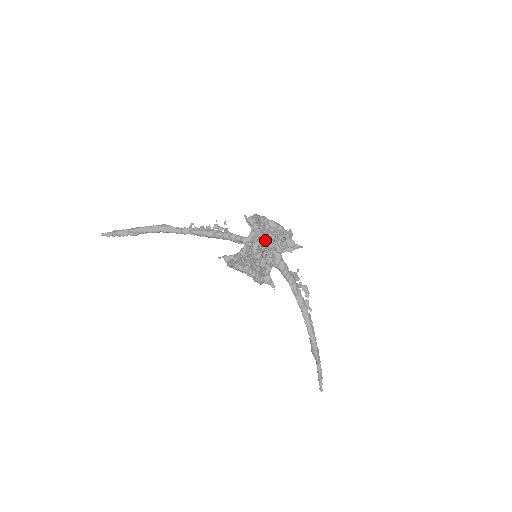
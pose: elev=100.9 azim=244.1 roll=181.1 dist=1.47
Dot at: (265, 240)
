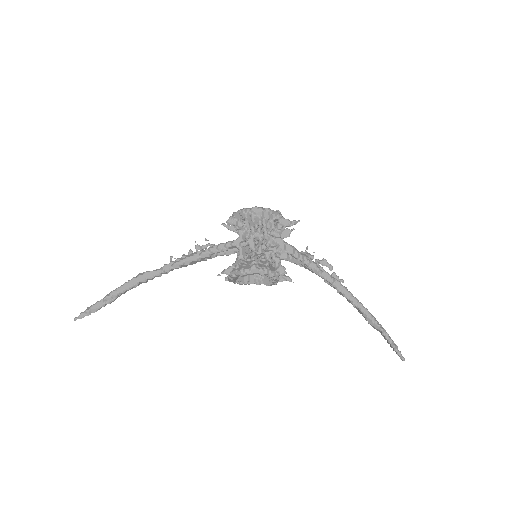
Dot at: (258, 231)
